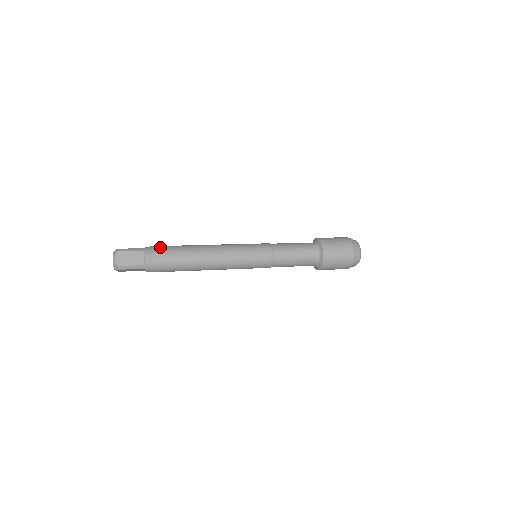
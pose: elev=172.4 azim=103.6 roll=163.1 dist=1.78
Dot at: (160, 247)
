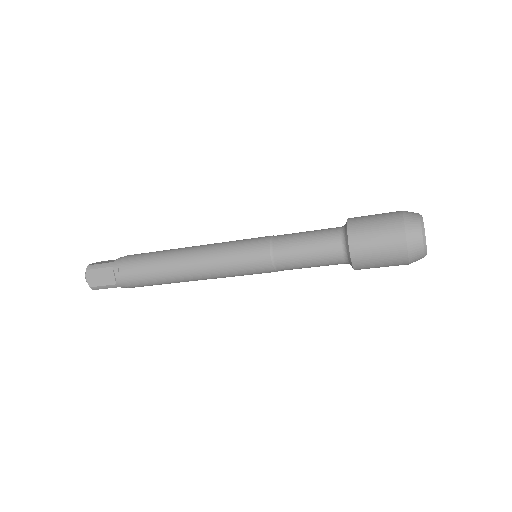
Dot at: occluded
